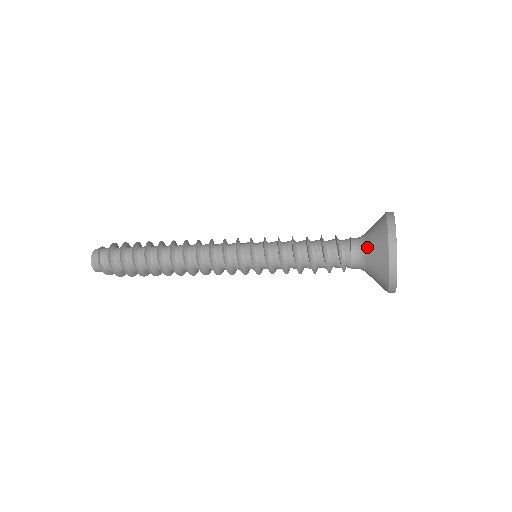
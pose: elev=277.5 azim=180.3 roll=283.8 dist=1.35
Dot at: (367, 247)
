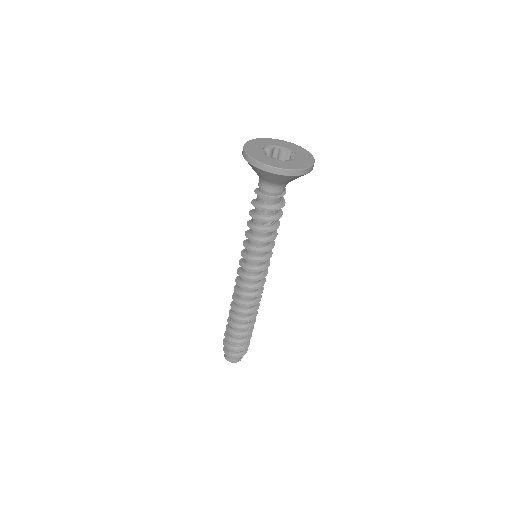
Dot at: occluded
